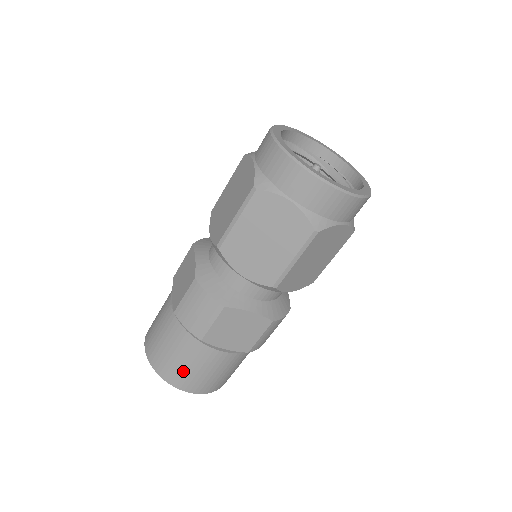
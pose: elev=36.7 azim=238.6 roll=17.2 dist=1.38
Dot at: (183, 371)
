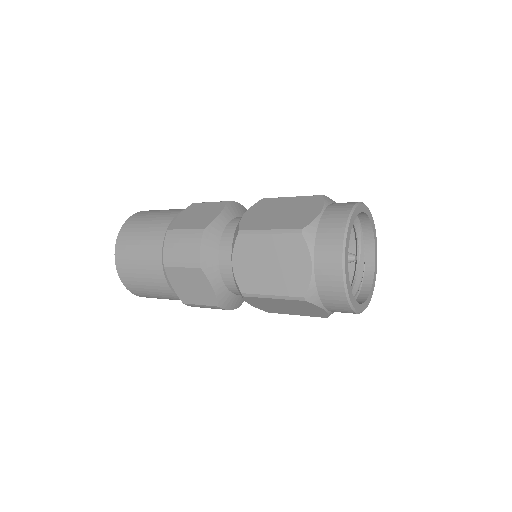
Dot at: (132, 267)
